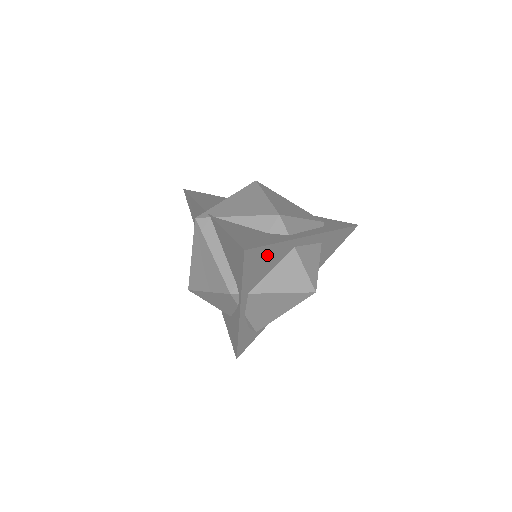
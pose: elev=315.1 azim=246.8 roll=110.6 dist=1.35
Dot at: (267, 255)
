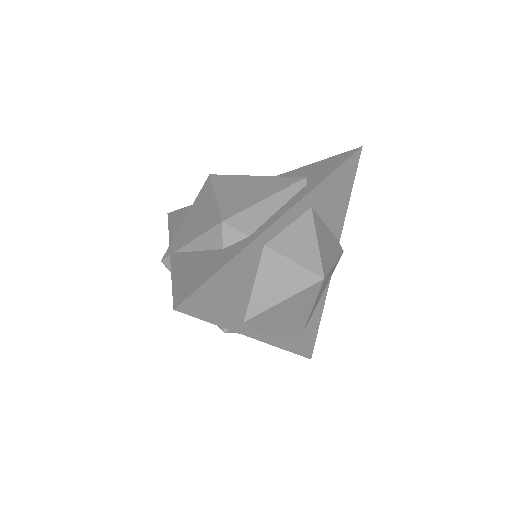
Dot at: (224, 283)
